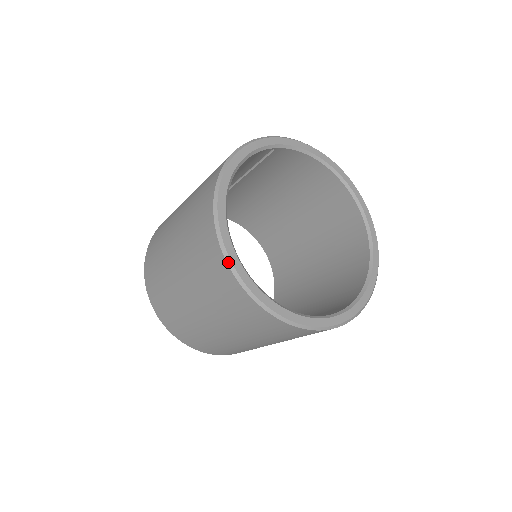
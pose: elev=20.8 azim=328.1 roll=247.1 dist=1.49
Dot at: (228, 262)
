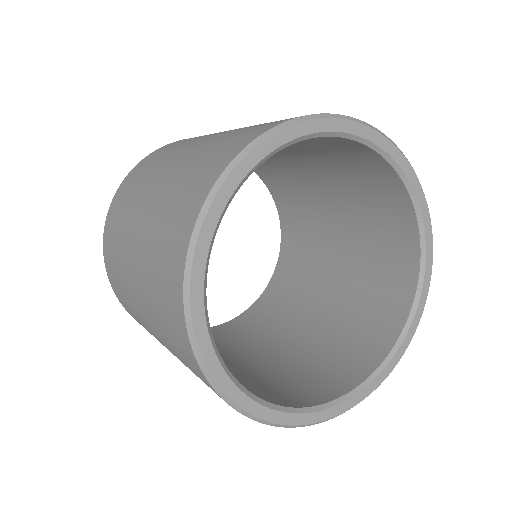
Dot at: (263, 423)
